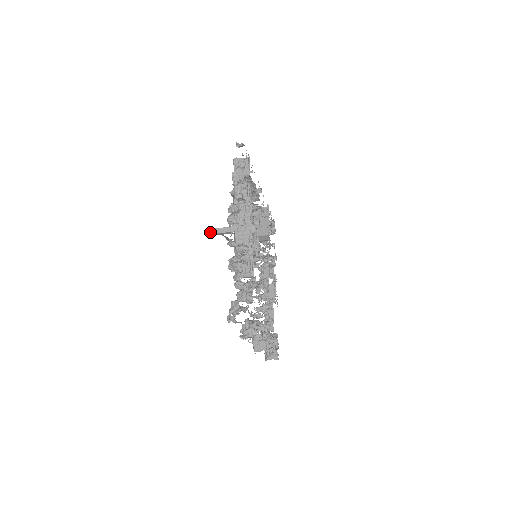
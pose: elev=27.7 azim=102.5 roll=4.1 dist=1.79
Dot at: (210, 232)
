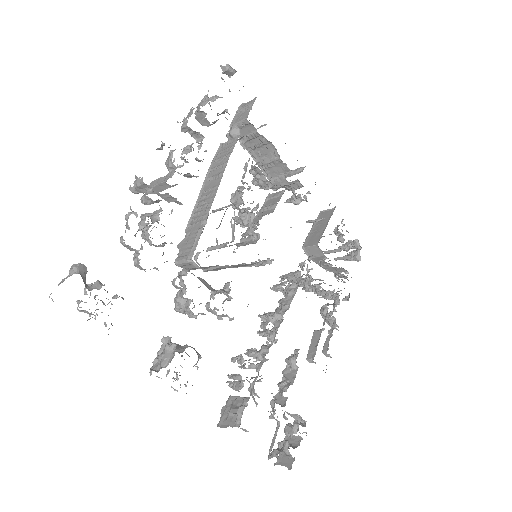
Dot at: occluded
